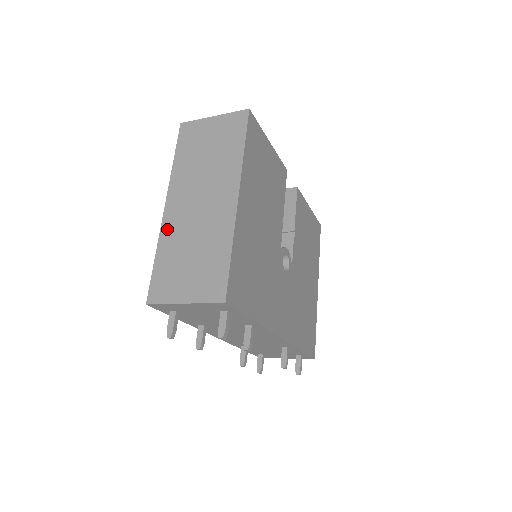
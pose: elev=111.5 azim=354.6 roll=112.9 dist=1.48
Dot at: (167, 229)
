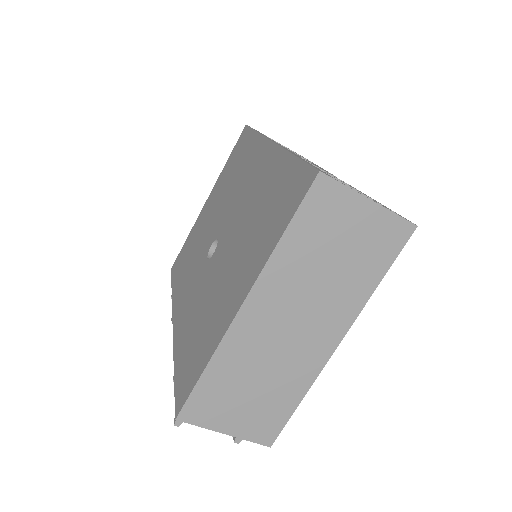
Dot at: (234, 341)
